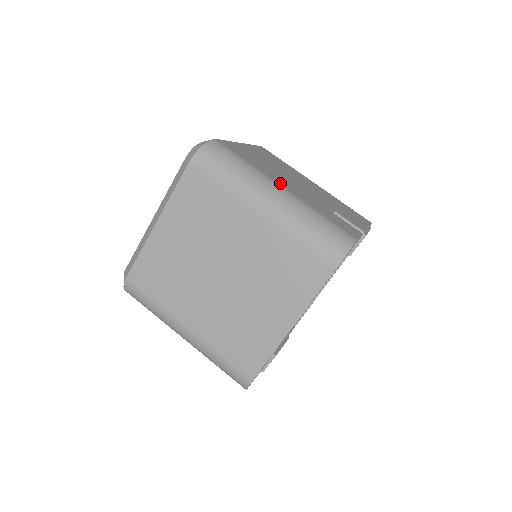
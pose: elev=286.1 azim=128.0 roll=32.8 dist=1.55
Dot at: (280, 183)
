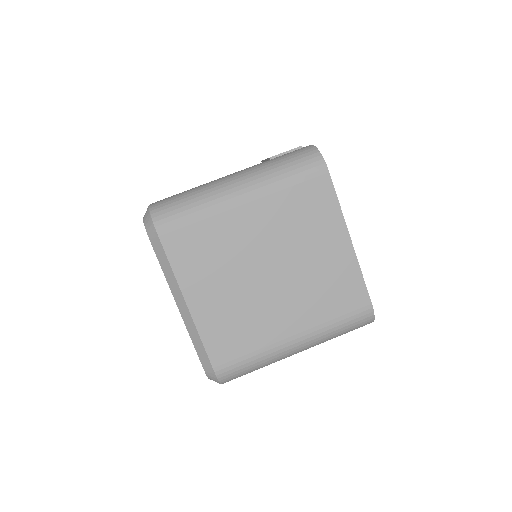
Dot at: occluded
